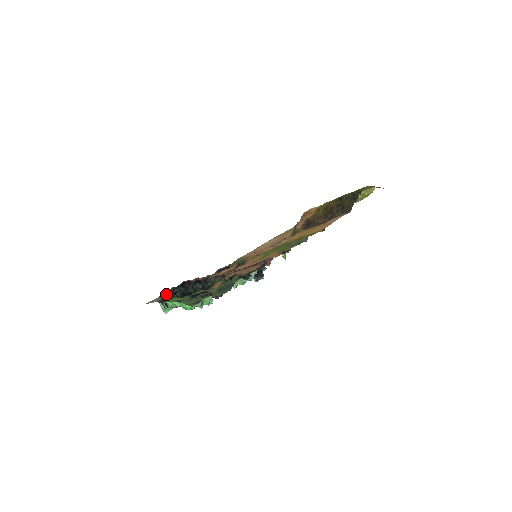
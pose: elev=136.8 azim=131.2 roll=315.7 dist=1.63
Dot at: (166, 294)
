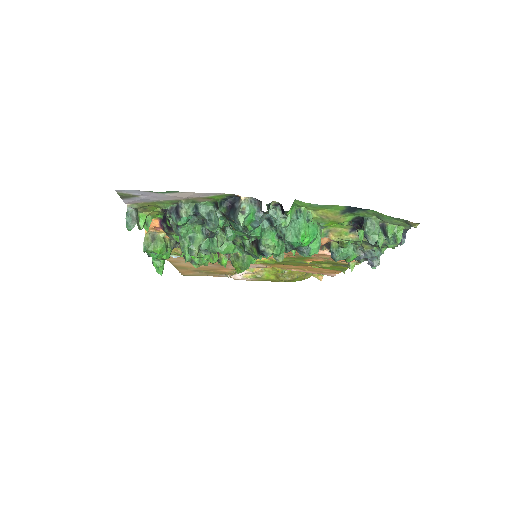
Dot at: (196, 202)
